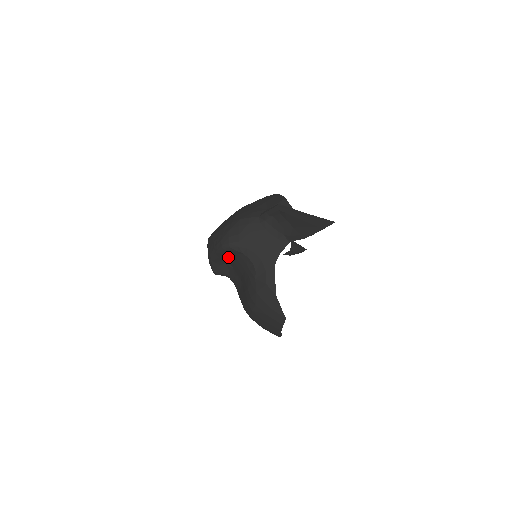
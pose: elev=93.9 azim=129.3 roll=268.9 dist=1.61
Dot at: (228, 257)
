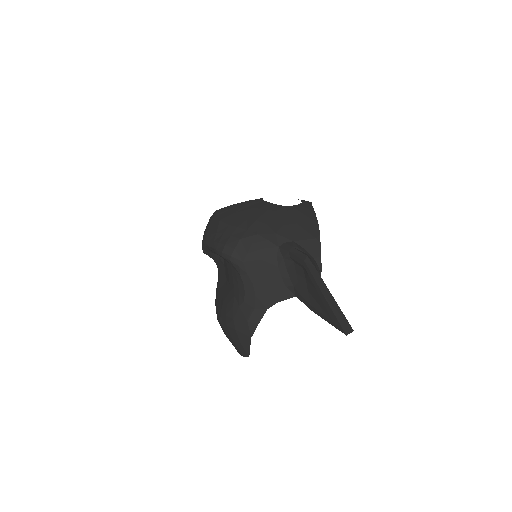
Dot at: occluded
